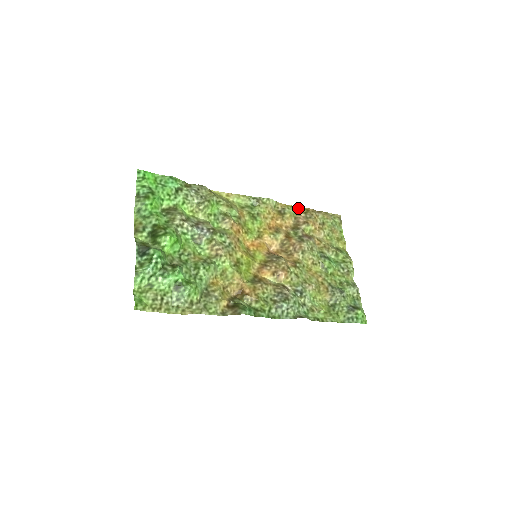
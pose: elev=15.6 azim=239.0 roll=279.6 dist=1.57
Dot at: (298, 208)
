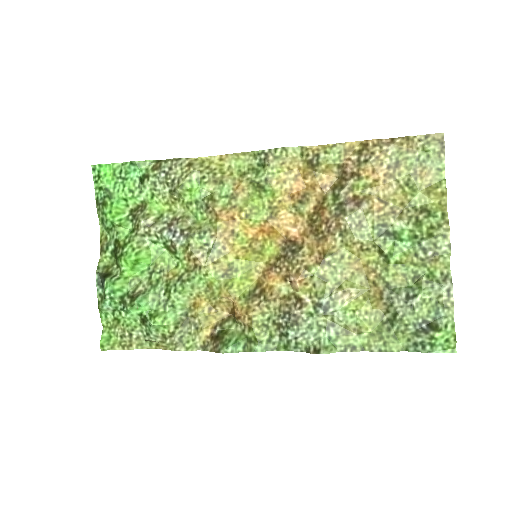
Dot at: (346, 145)
